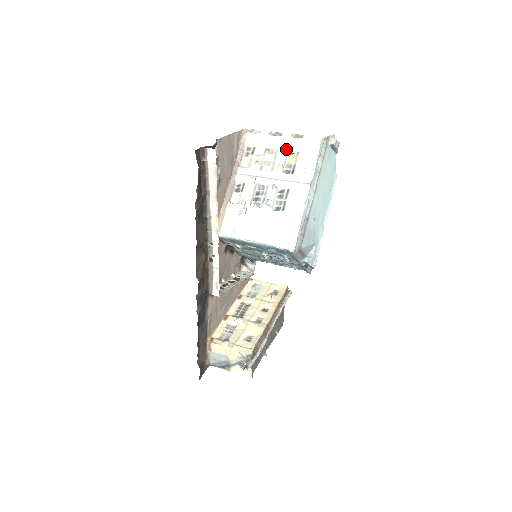
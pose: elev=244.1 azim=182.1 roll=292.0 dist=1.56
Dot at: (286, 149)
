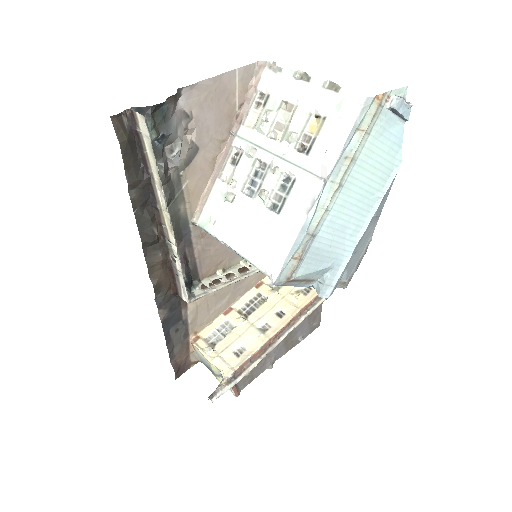
Dot at: (309, 107)
